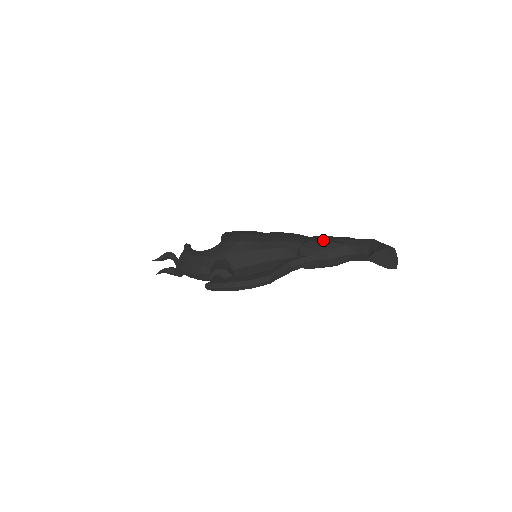
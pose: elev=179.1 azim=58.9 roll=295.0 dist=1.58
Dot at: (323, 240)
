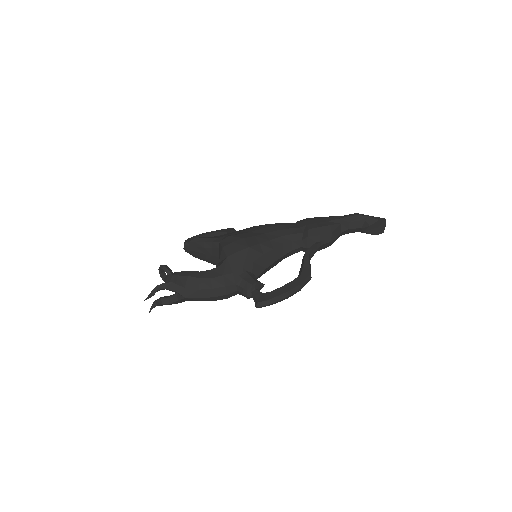
Dot at: (321, 225)
